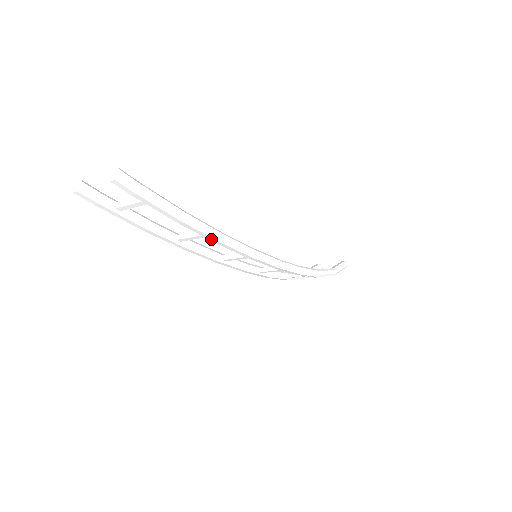
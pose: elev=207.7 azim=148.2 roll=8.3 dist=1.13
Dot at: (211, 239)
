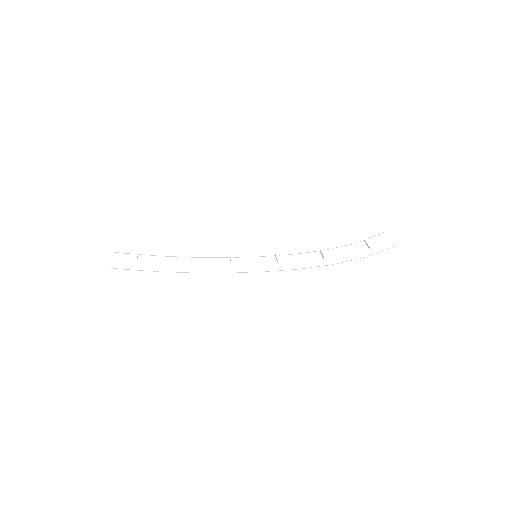
Dot at: (187, 271)
